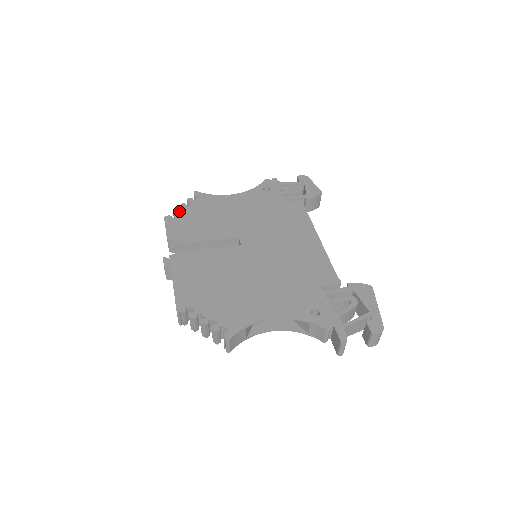
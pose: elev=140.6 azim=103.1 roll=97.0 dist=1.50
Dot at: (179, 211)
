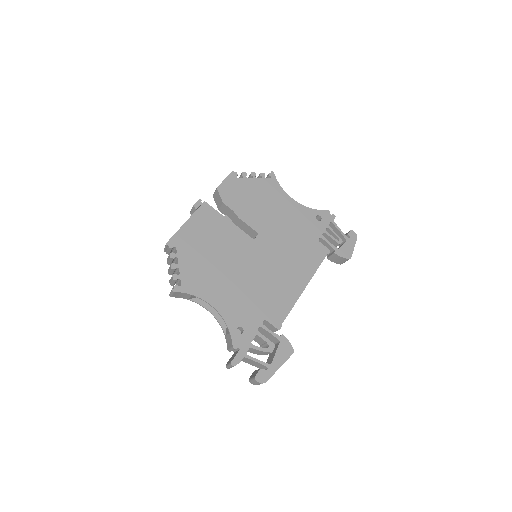
Dot at: occluded
